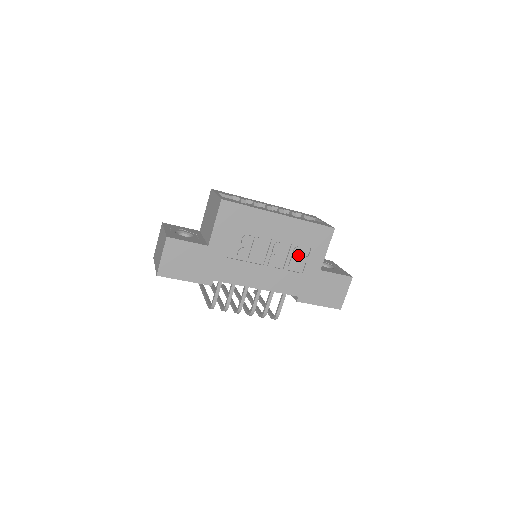
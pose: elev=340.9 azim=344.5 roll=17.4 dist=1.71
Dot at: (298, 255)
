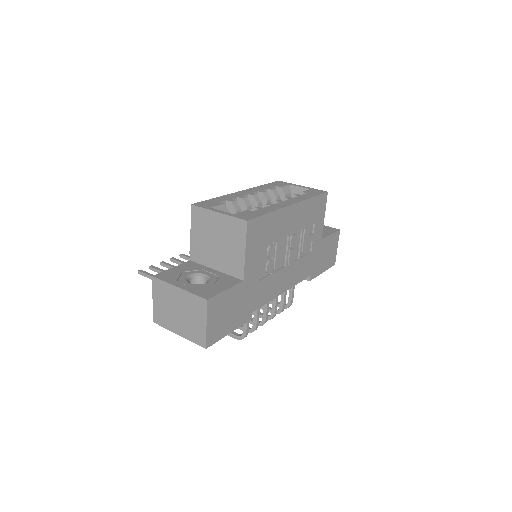
Dot at: (307, 237)
